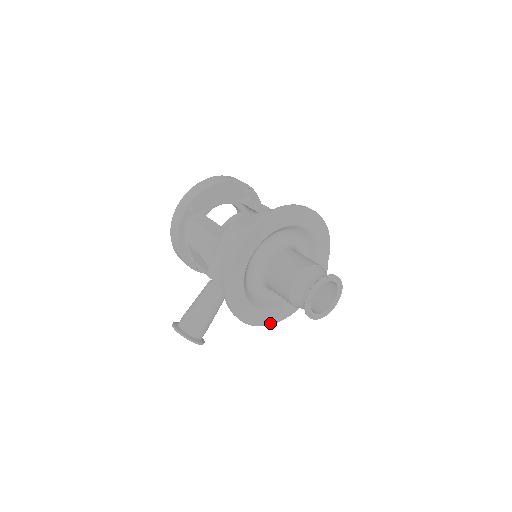
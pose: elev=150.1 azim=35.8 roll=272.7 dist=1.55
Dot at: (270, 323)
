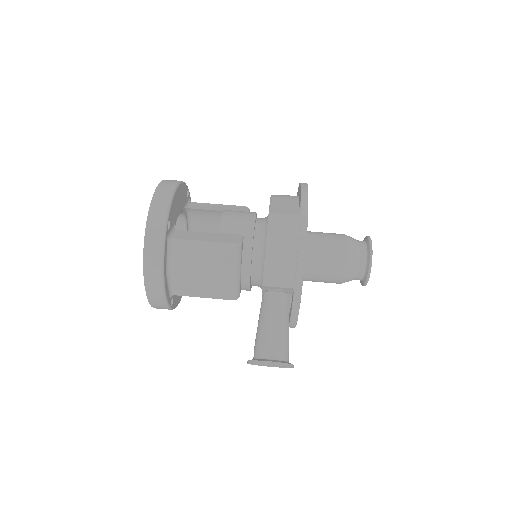
Dot at: occluded
